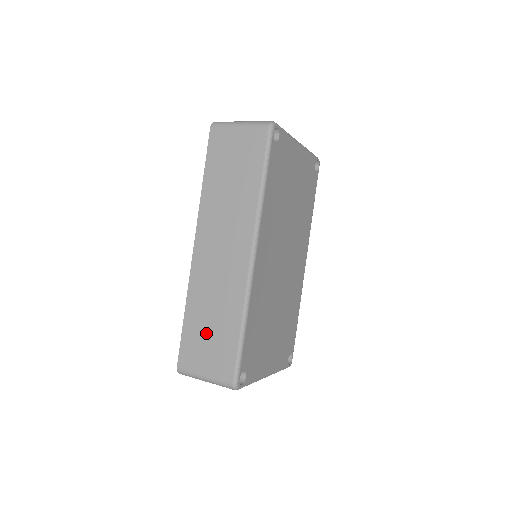
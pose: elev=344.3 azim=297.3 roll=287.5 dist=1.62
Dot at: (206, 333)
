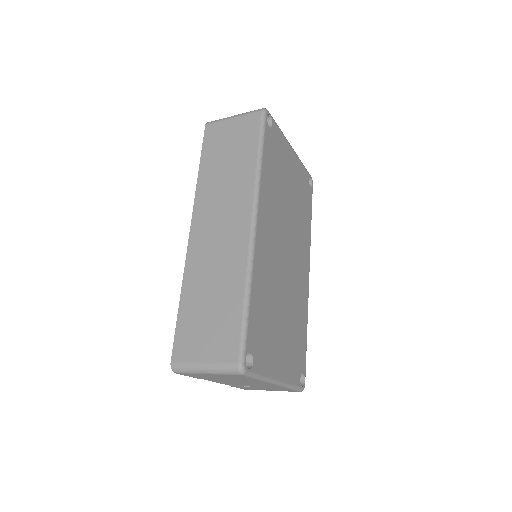
Dot at: (205, 314)
